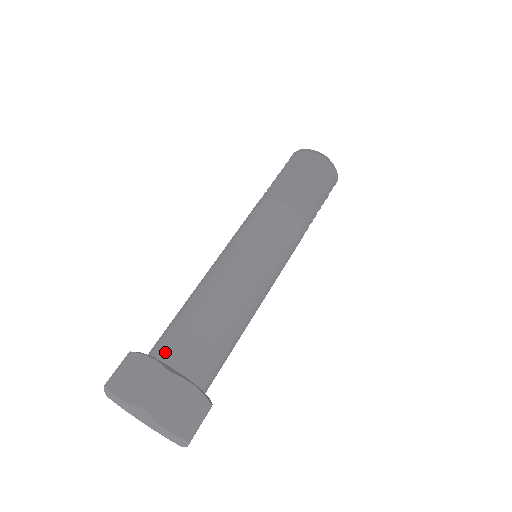
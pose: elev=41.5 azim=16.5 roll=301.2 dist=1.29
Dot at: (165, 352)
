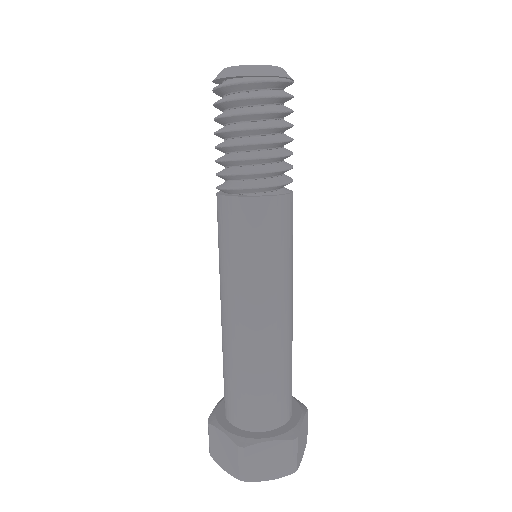
Dot at: (232, 415)
